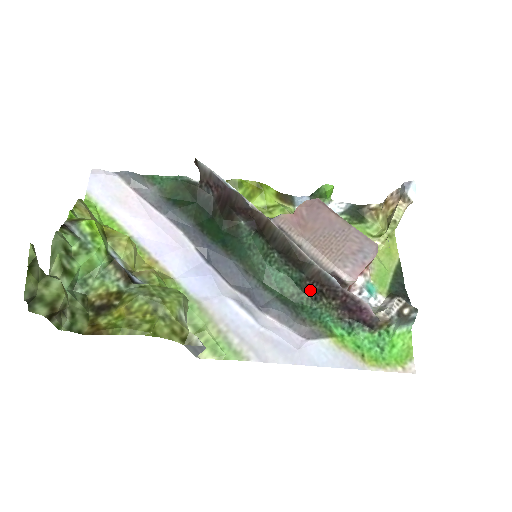
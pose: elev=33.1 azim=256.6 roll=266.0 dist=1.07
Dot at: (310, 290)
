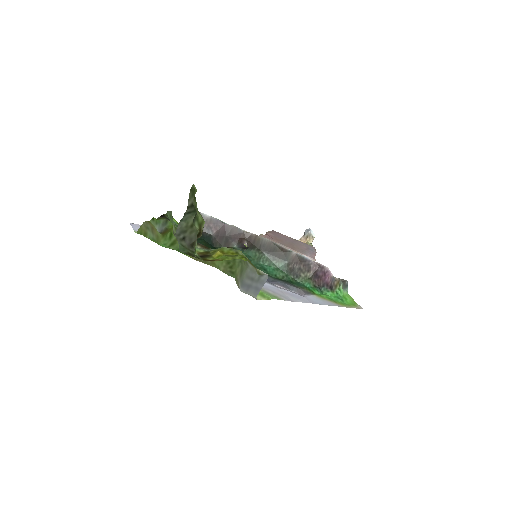
Dot at: (292, 272)
